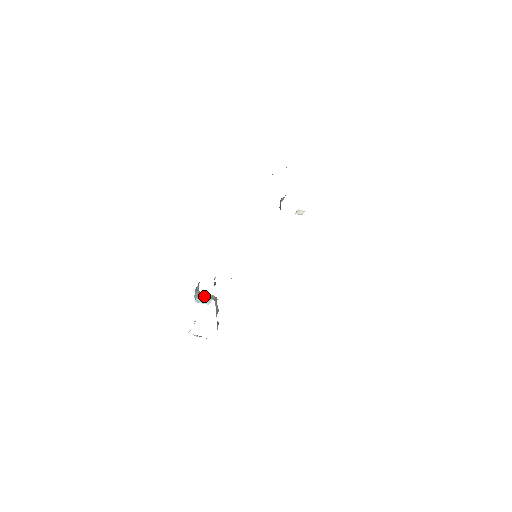
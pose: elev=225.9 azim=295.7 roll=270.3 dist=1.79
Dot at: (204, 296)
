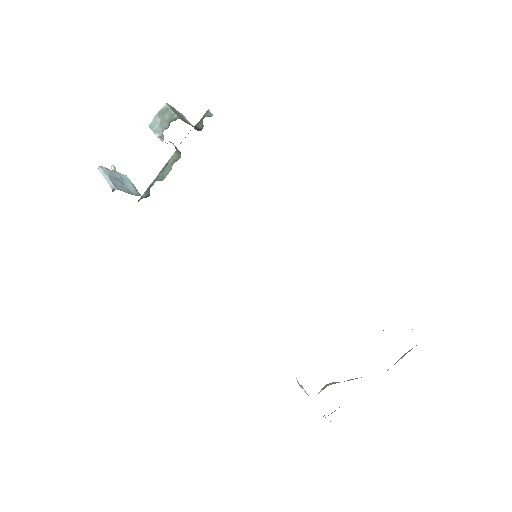
Dot at: occluded
